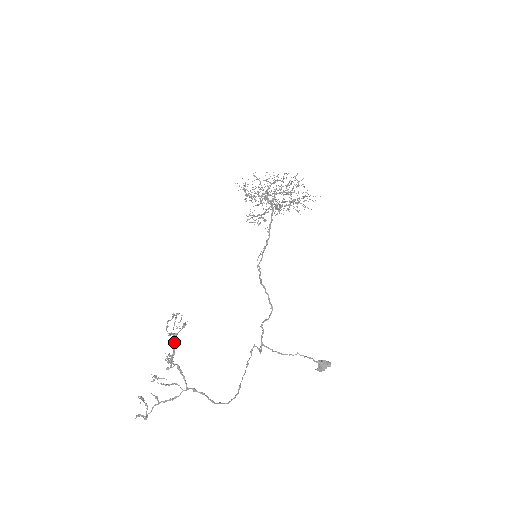
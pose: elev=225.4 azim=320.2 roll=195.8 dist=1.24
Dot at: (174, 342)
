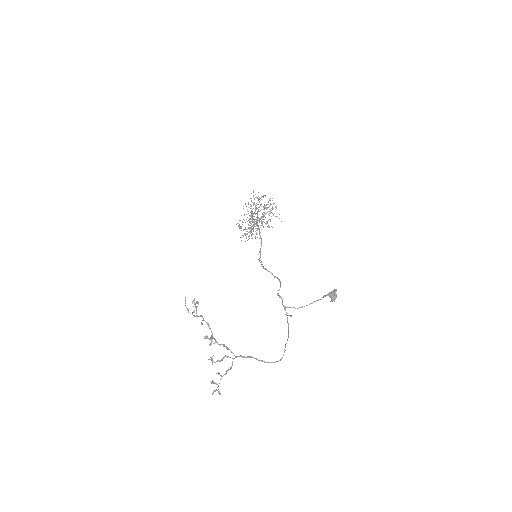
Dot at: (208, 326)
